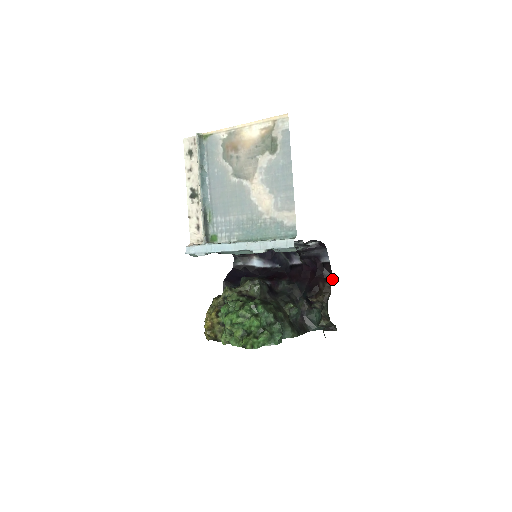
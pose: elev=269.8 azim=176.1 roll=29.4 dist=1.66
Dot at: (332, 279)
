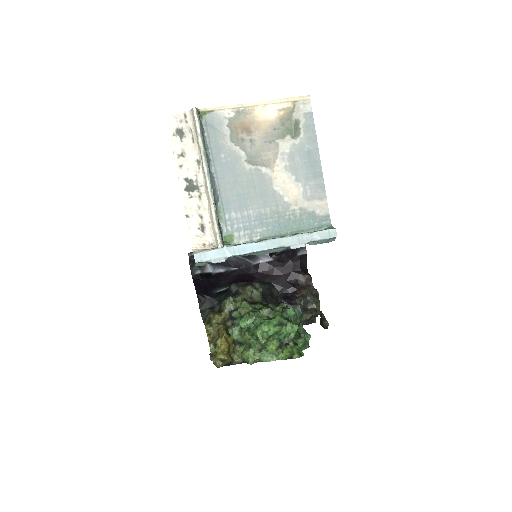
Dot at: (307, 271)
